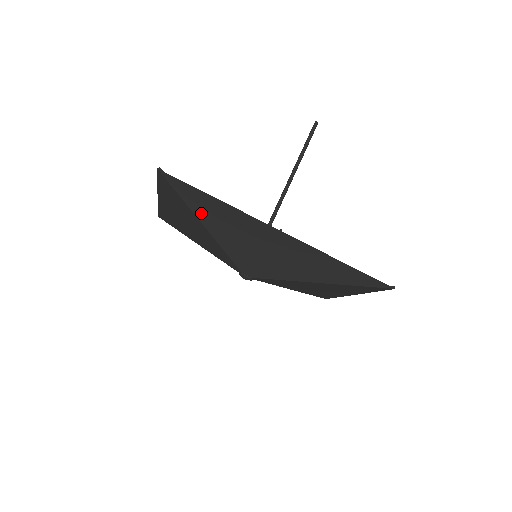
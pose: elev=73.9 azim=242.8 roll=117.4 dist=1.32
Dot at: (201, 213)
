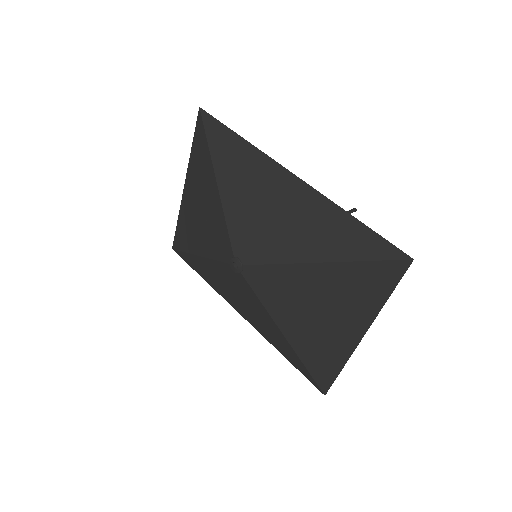
Dot at: (219, 161)
